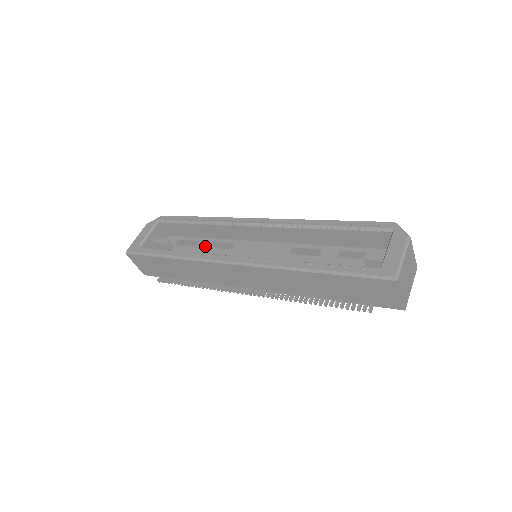
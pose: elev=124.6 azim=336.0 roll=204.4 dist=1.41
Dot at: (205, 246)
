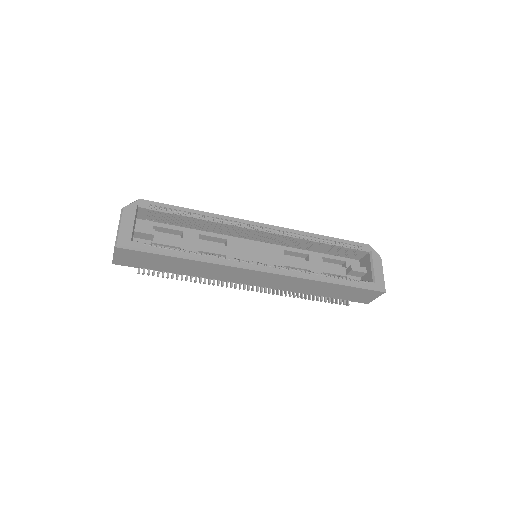
Dot at: (195, 239)
